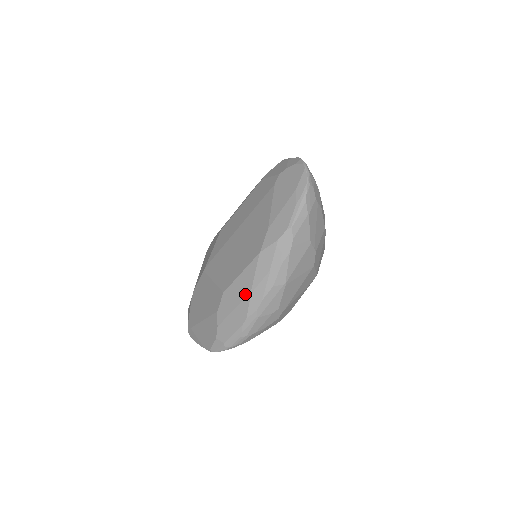
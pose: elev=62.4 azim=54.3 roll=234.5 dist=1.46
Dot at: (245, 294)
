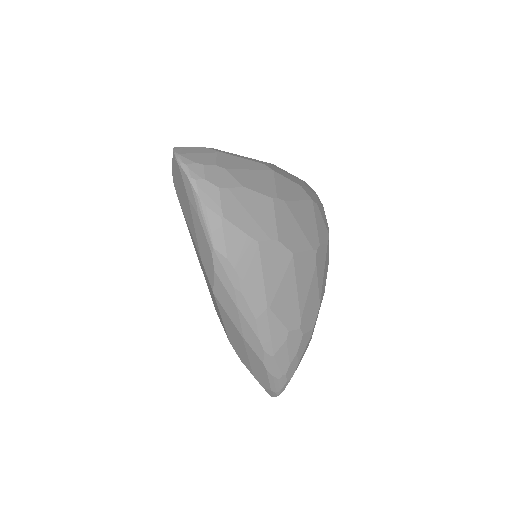
Dot at: (241, 340)
